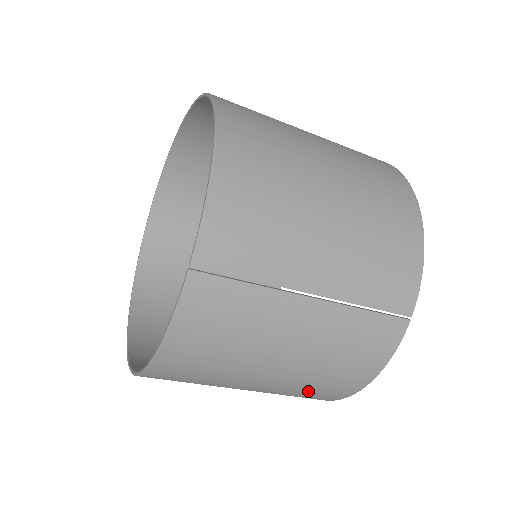
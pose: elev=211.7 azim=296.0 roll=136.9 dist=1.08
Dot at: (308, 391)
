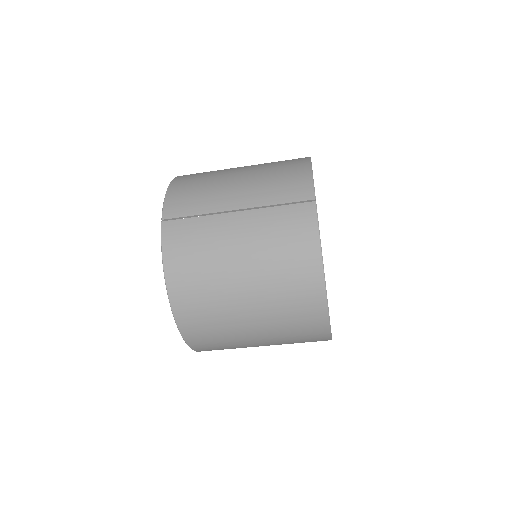
Dot at: (288, 291)
